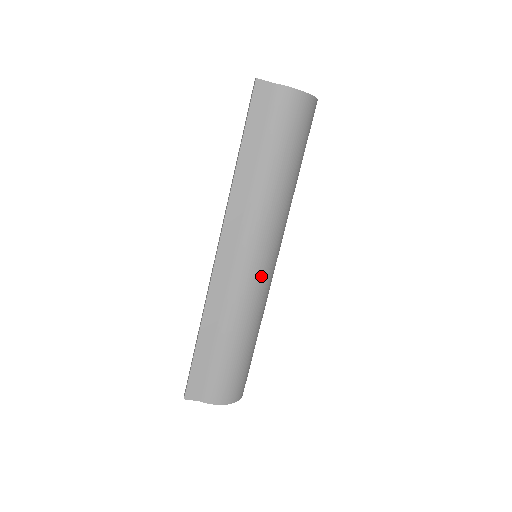
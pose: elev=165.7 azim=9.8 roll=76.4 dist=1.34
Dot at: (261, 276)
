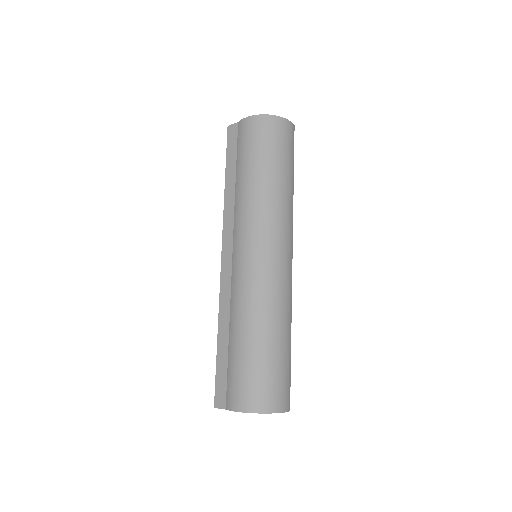
Dot at: (256, 269)
